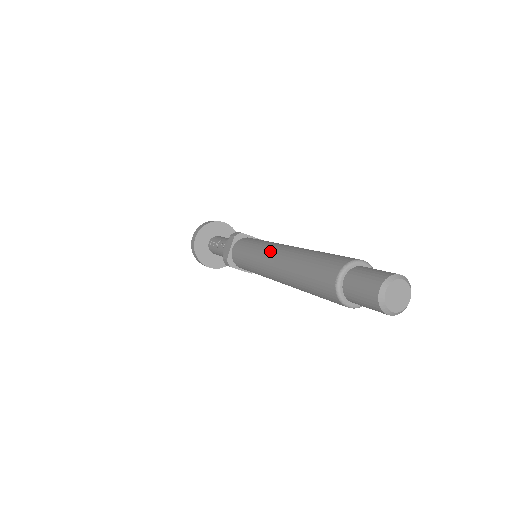
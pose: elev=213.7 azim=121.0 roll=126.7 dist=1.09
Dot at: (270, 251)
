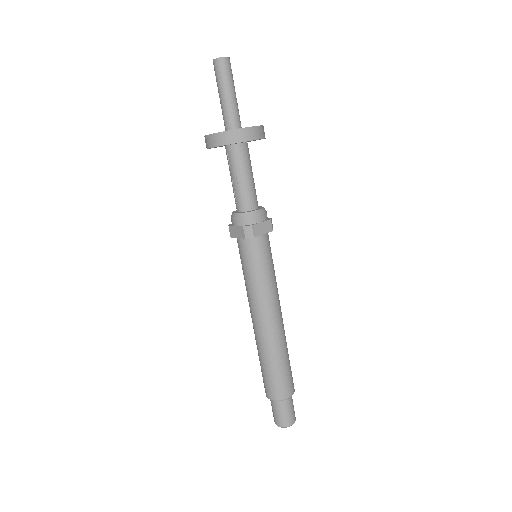
Dot at: (258, 313)
